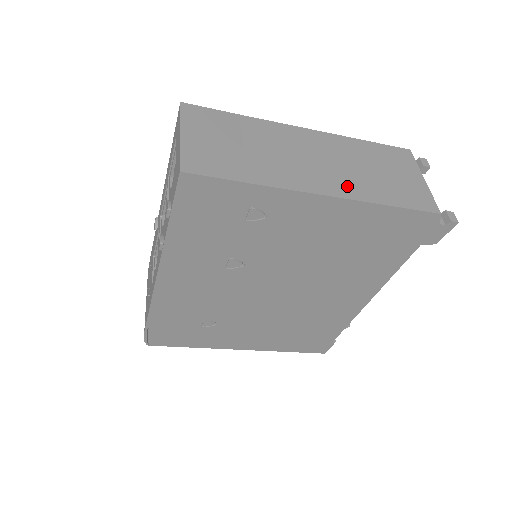
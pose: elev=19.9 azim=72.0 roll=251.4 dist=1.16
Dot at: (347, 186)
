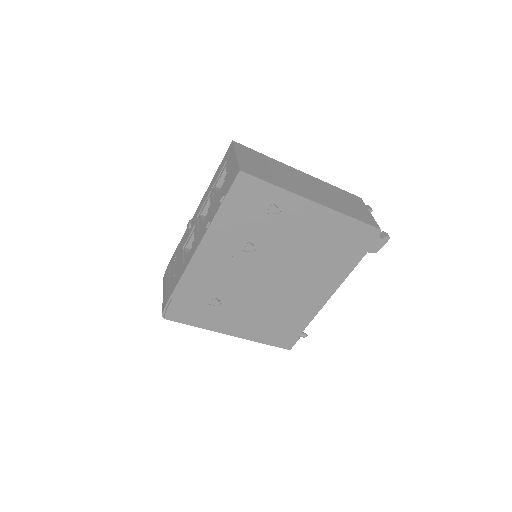
Dot at: (328, 203)
